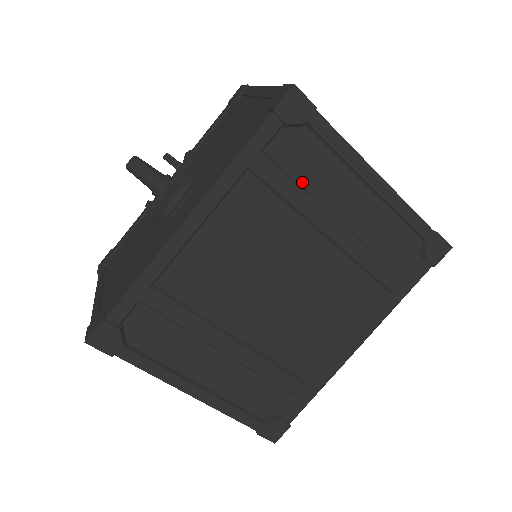
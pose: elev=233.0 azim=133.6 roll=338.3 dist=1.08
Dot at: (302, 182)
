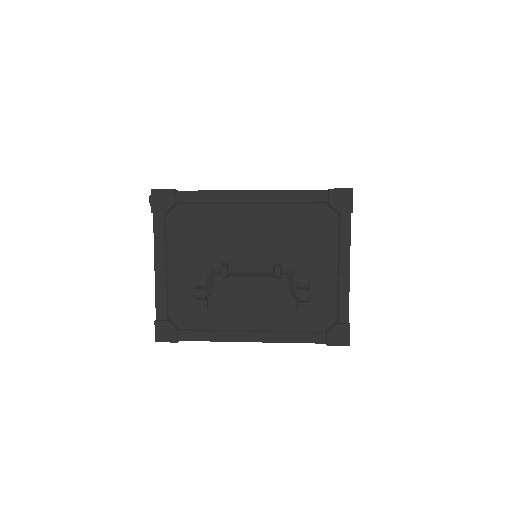
Dot at: occluded
